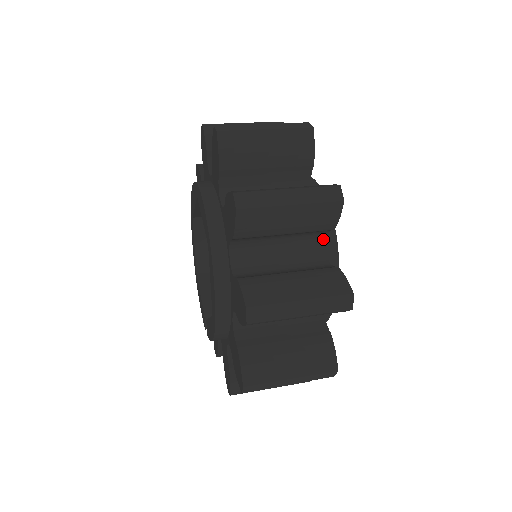
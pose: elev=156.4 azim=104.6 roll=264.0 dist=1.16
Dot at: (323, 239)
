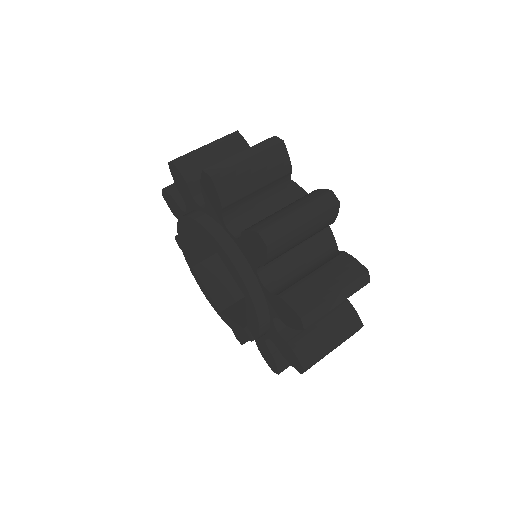
Dot at: (291, 189)
